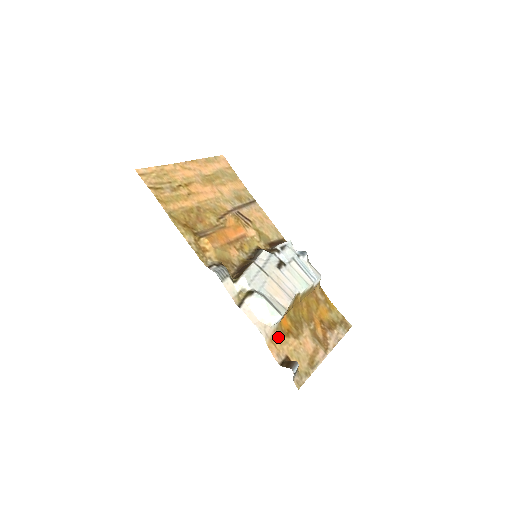
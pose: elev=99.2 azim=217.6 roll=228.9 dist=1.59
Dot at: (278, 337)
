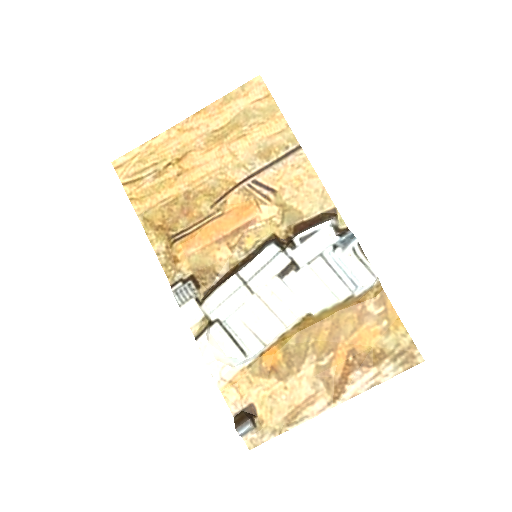
Dot at: (248, 378)
